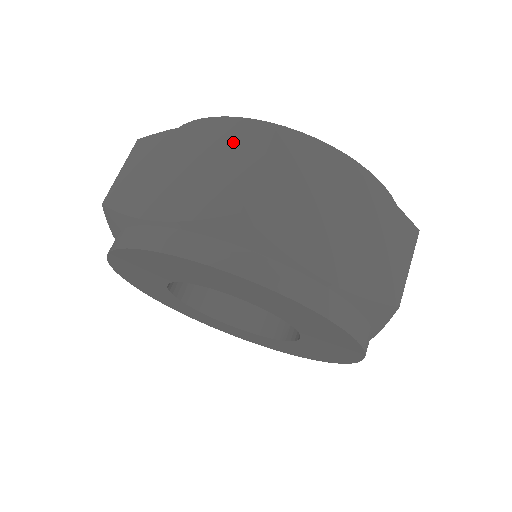
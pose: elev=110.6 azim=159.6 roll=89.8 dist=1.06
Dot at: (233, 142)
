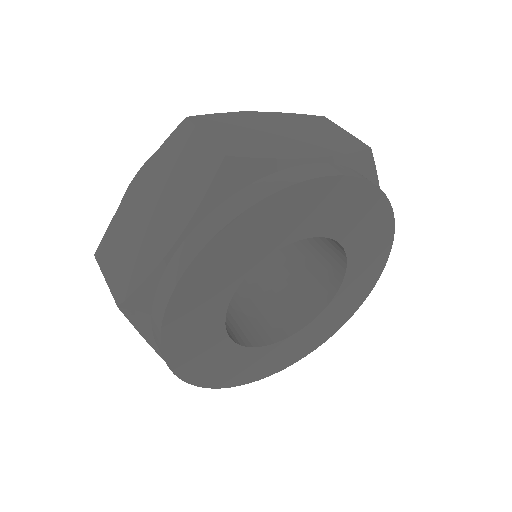
Dot at: (303, 120)
